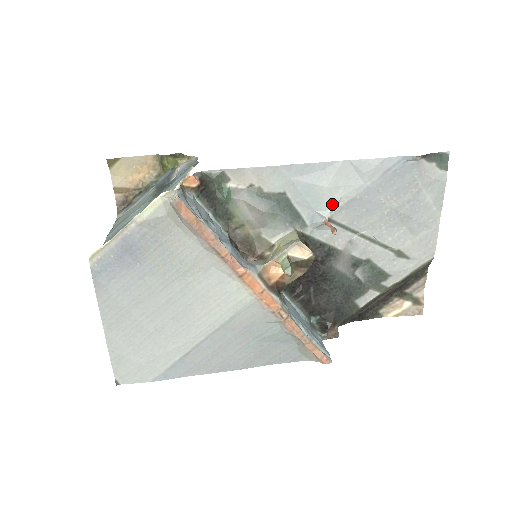
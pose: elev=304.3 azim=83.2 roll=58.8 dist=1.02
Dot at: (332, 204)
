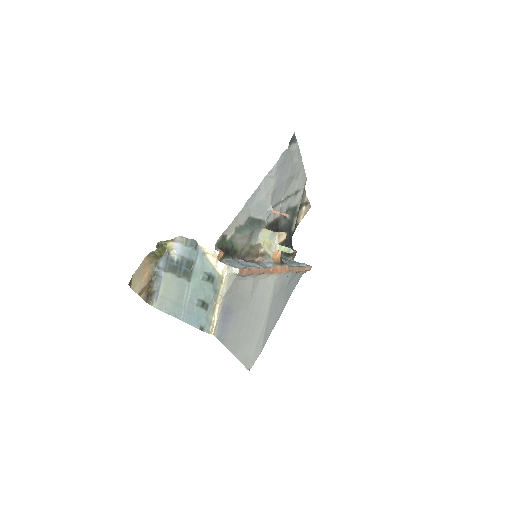
Dot at: (270, 202)
